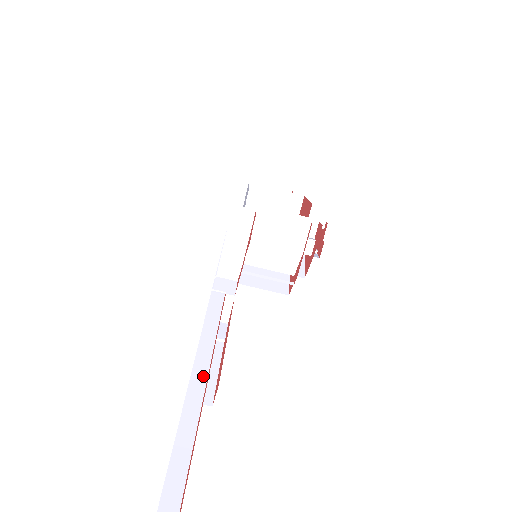
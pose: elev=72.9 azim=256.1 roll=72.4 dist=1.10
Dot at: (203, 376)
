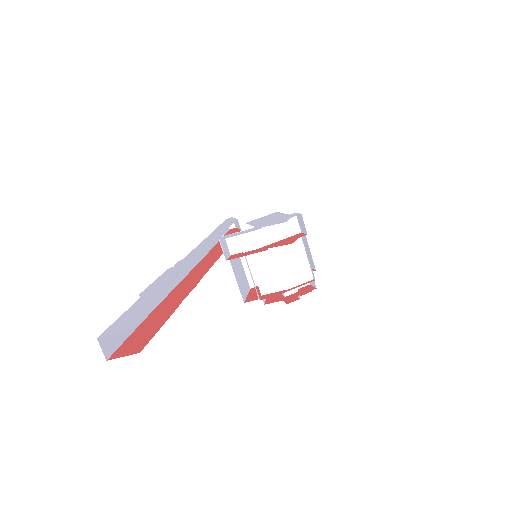
Dot at: occluded
